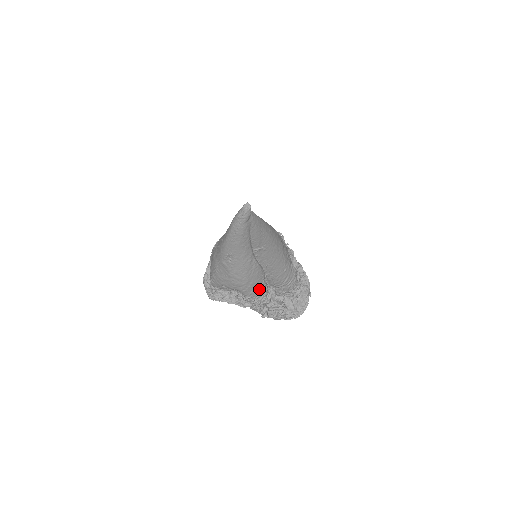
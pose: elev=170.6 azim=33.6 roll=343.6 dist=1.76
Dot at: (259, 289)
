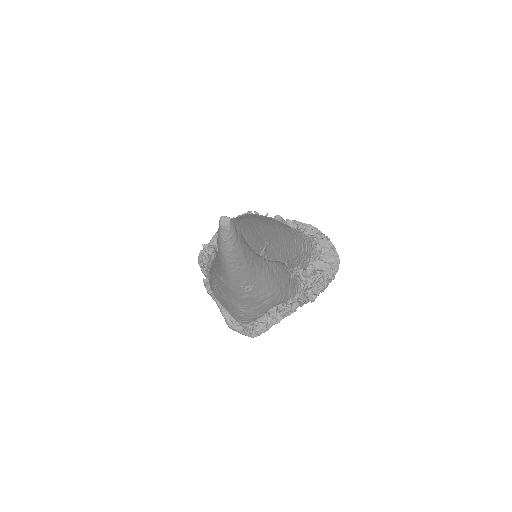
Dot at: (292, 283)
